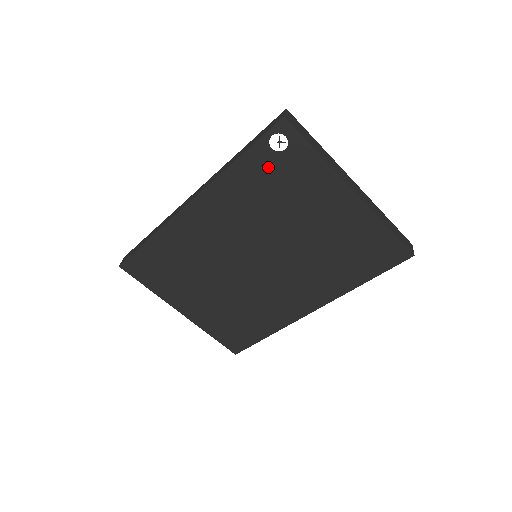
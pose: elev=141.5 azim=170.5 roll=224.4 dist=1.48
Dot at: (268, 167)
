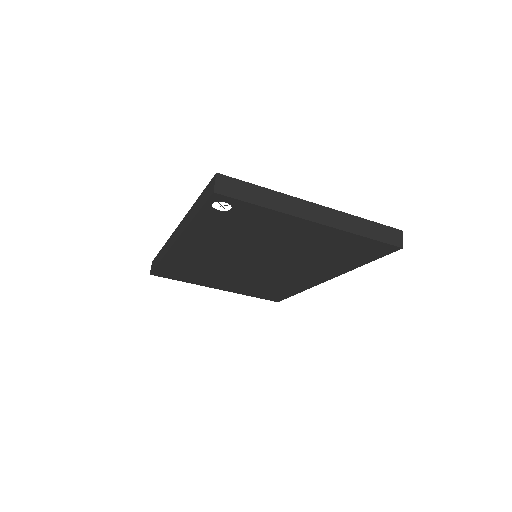
Dot at: (224, 219)
